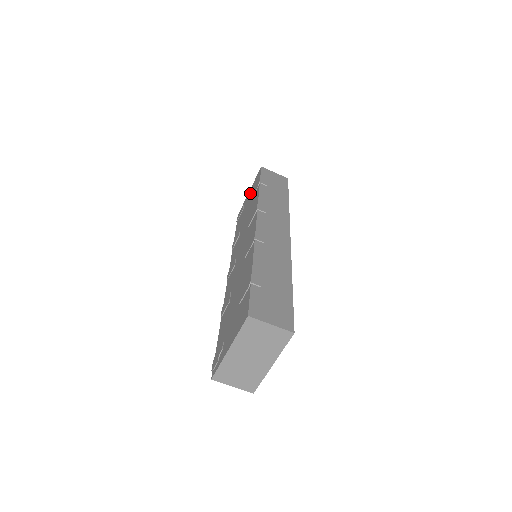
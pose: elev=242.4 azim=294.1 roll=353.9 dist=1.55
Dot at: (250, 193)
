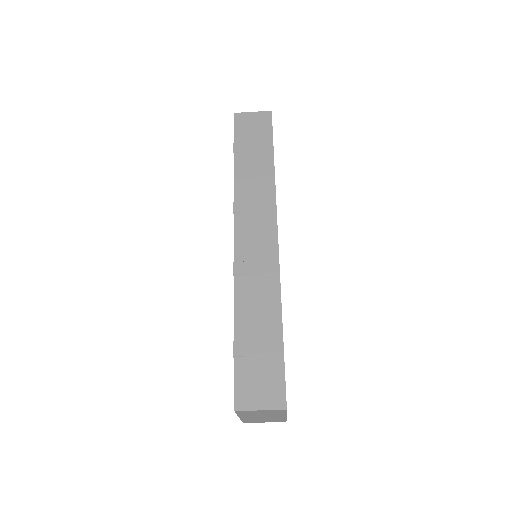
Dot at: occluded
